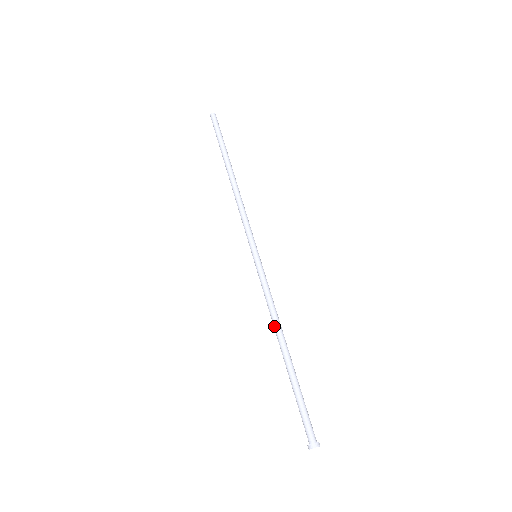
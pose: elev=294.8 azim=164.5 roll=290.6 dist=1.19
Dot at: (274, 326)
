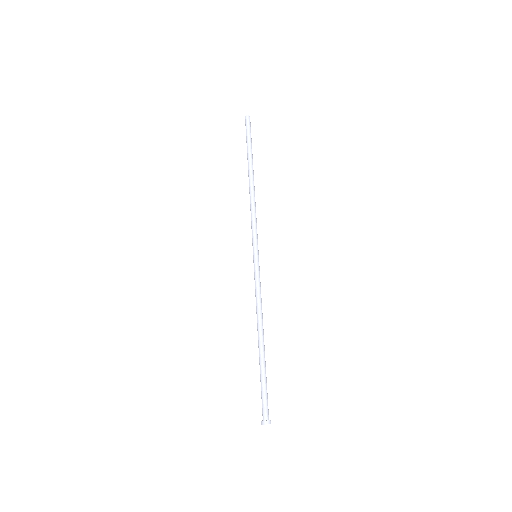
Dot at: (257, 320)
